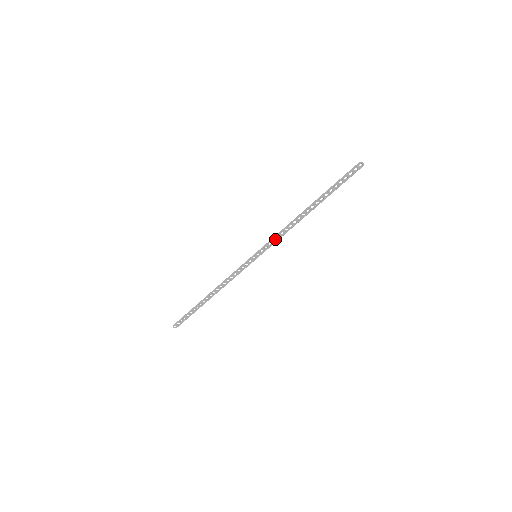
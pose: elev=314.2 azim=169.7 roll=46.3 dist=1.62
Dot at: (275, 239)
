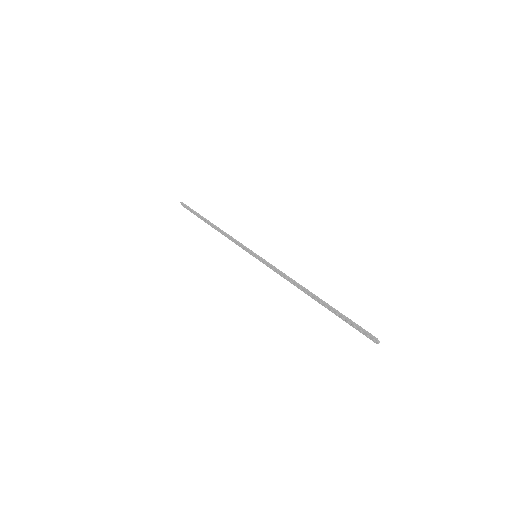
Dot at: (275, 270)
